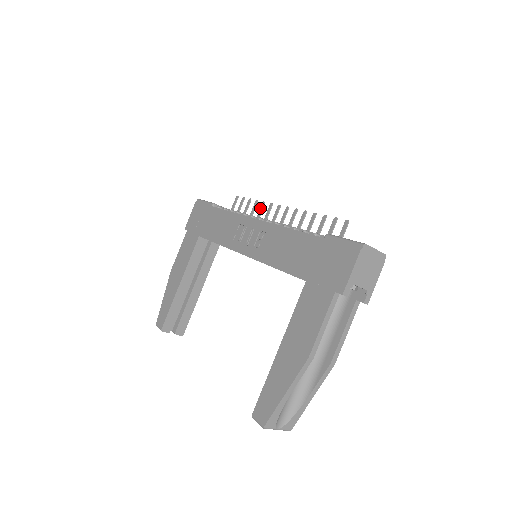
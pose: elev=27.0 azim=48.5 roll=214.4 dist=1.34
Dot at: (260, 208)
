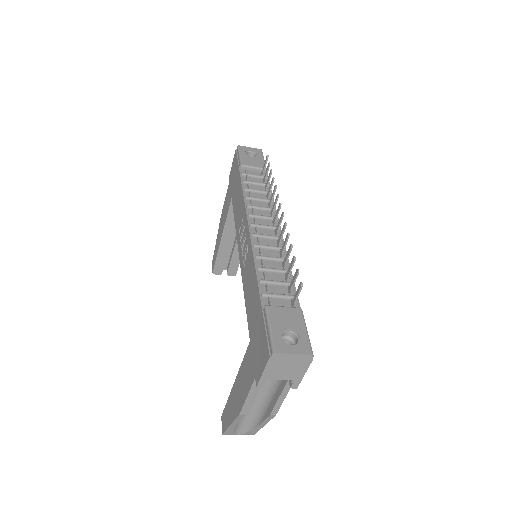
Dot at: occluded
